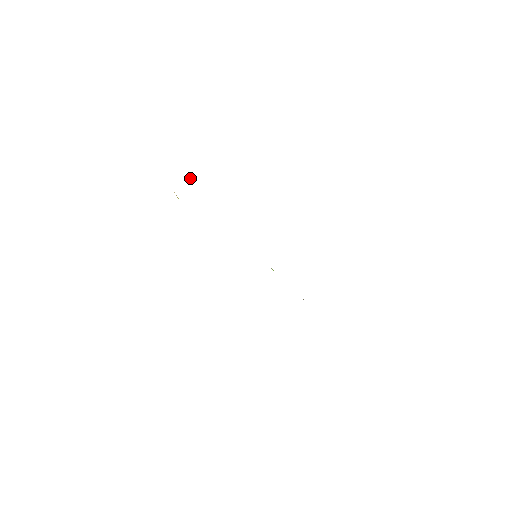
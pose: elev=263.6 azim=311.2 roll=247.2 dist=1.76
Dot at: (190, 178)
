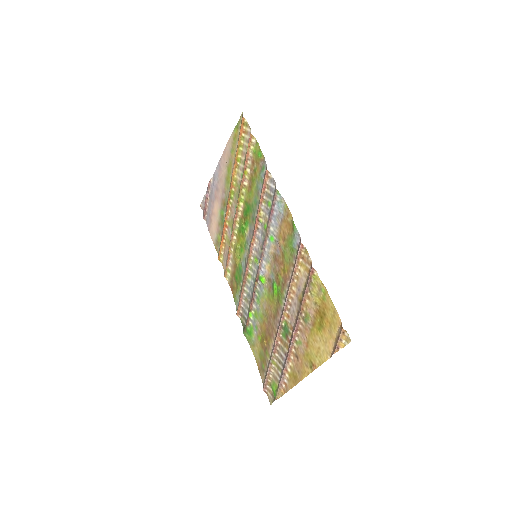
Dot at: (207, 194)
